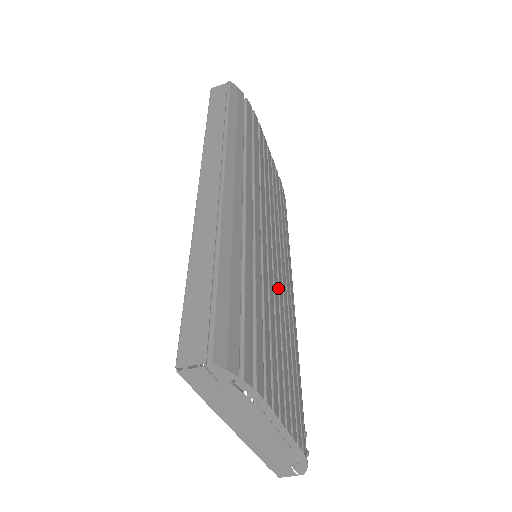
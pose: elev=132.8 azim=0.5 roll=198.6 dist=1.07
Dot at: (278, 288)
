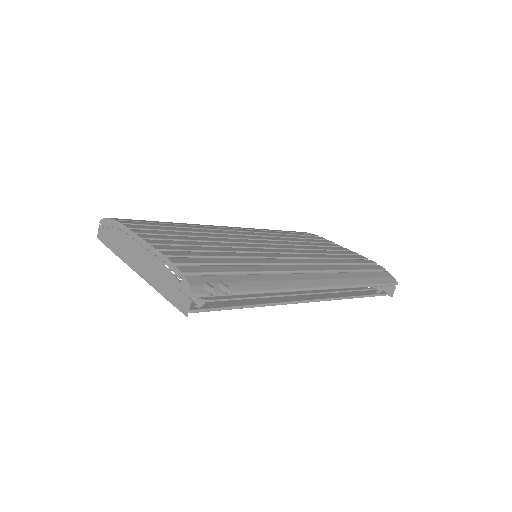
Dot at: (240, 244)
